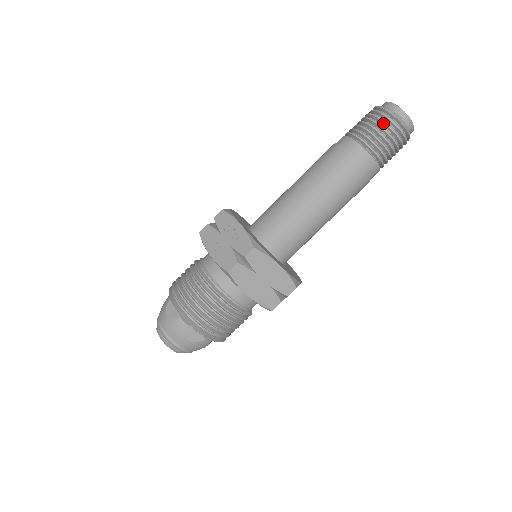
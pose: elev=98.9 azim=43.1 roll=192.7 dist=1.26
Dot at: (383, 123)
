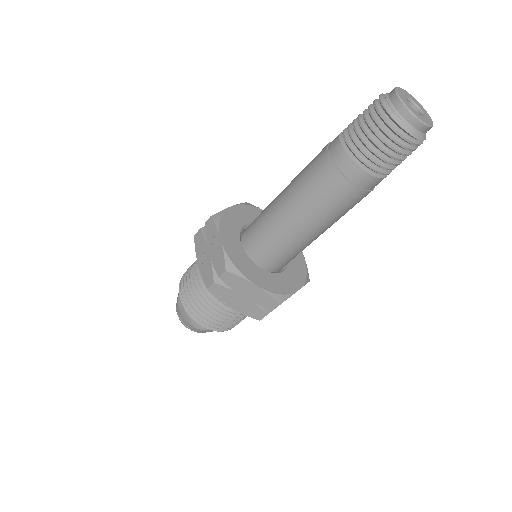
Dot at: (378, 127)
